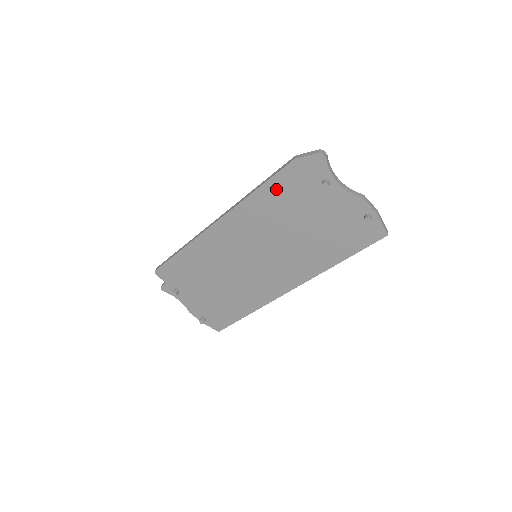
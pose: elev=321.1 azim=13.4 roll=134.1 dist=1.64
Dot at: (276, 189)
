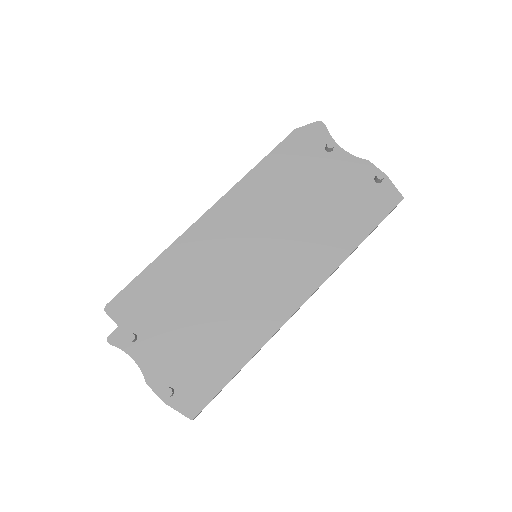
Dot at: (279, 161)
